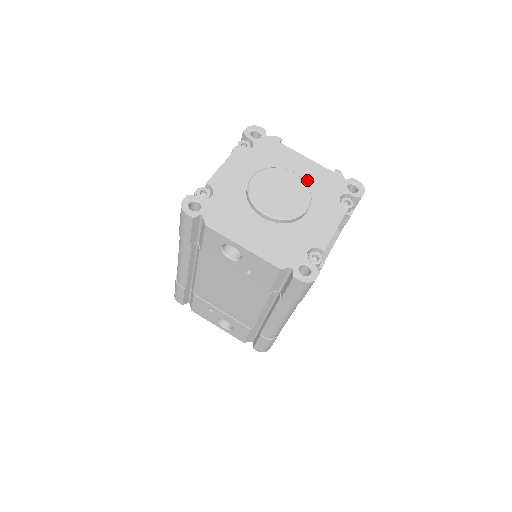
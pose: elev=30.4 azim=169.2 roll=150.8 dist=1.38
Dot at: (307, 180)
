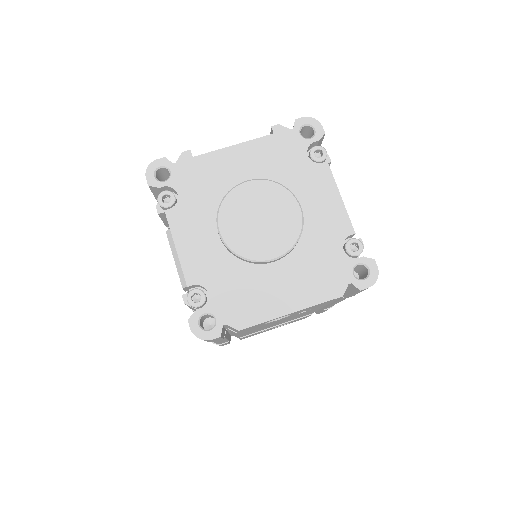
Dot at: (263, 172)
